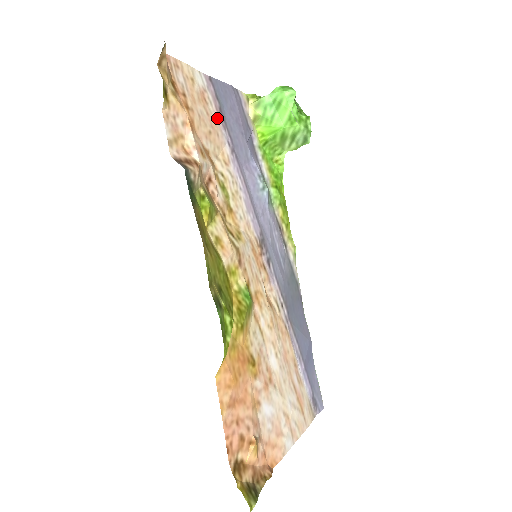
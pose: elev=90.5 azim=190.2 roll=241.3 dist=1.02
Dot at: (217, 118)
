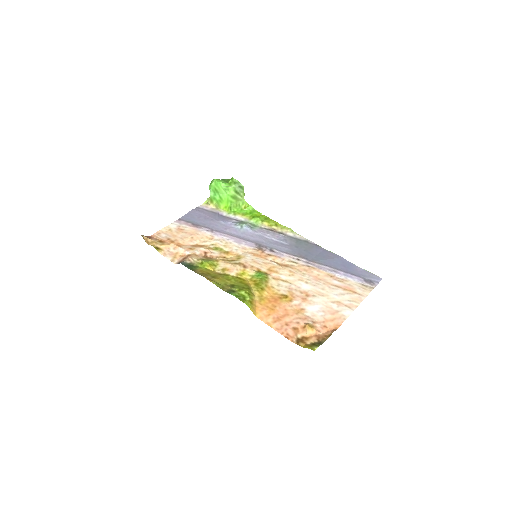
Dot at: (193, 229)
